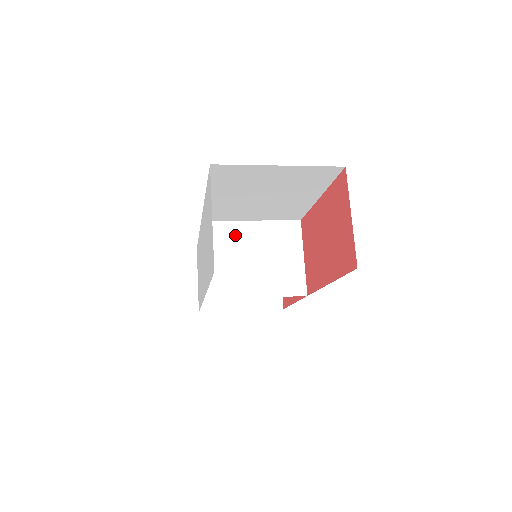
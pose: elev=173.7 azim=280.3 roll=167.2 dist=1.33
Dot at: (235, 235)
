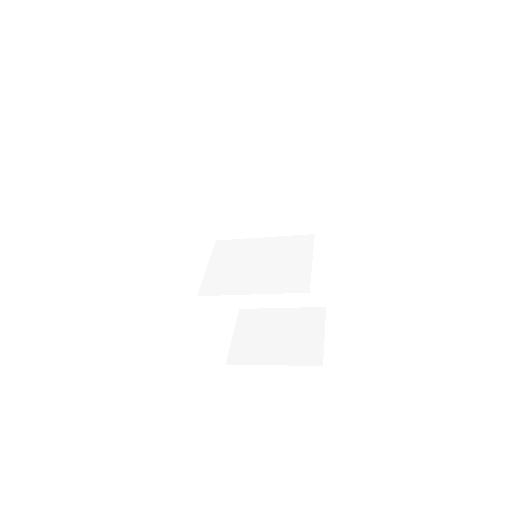
Dot at: (244, 248)
